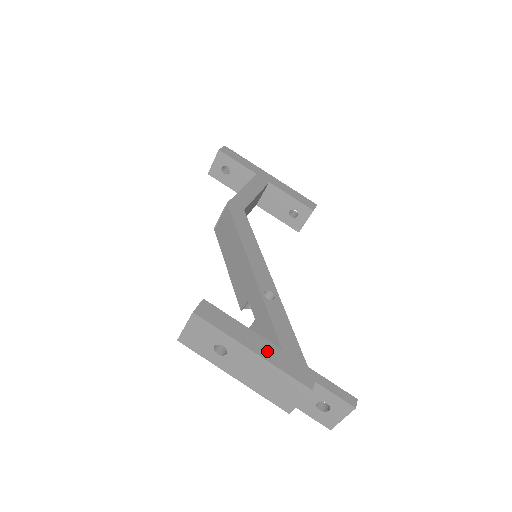
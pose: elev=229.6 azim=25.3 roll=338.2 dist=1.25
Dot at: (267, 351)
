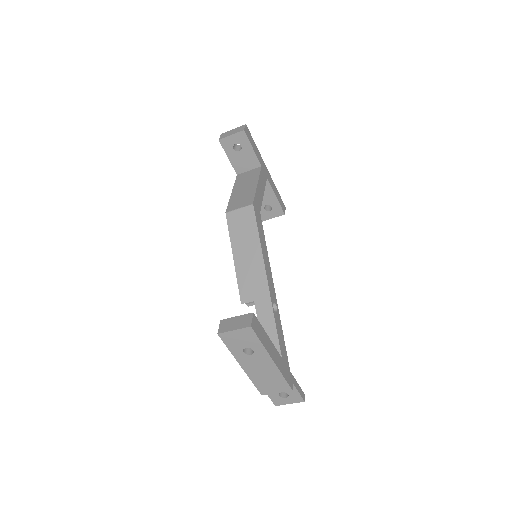
Dot at: (278, 360)
